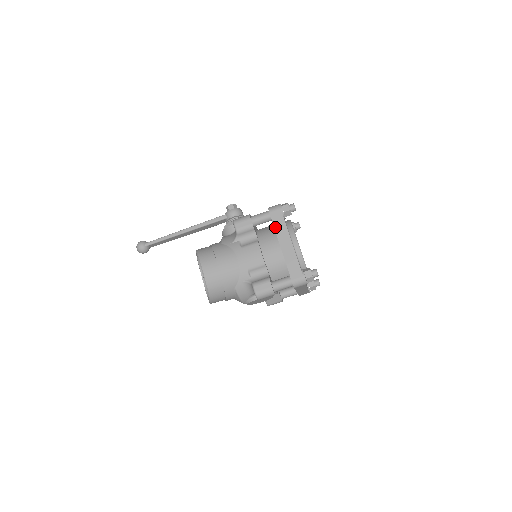
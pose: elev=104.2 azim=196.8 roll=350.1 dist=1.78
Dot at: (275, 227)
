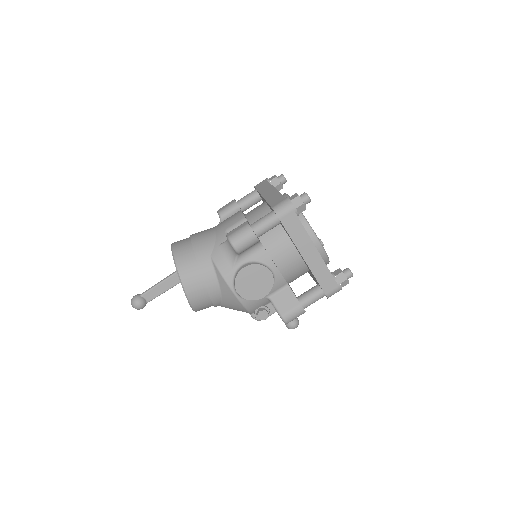
Dot at: (258, 190)
